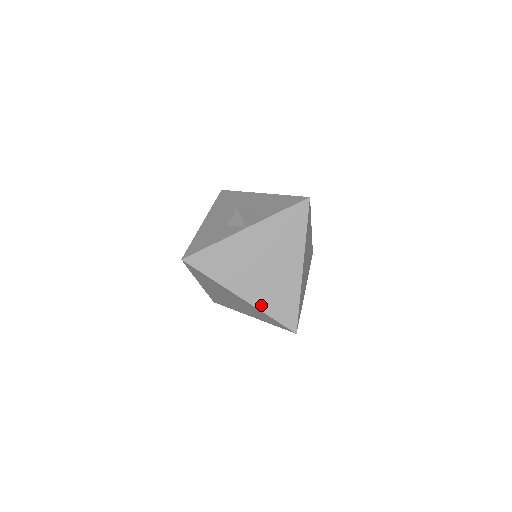
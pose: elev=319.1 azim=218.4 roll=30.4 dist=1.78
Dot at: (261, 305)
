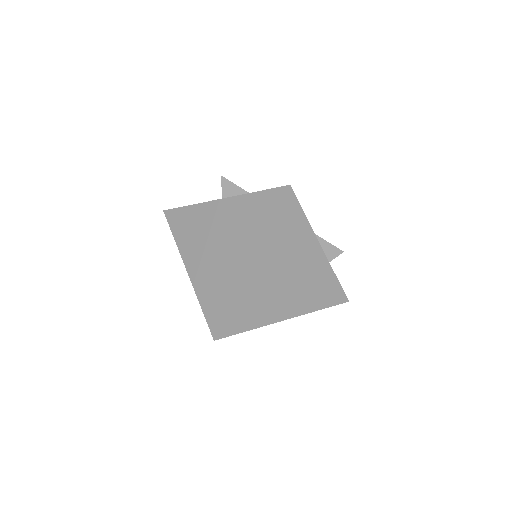
Dot at: (199, 288)
